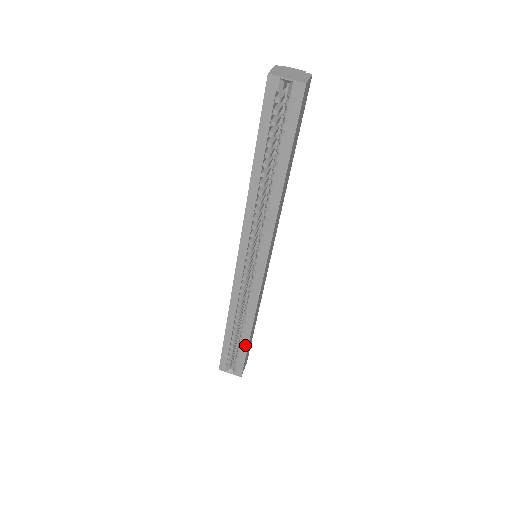
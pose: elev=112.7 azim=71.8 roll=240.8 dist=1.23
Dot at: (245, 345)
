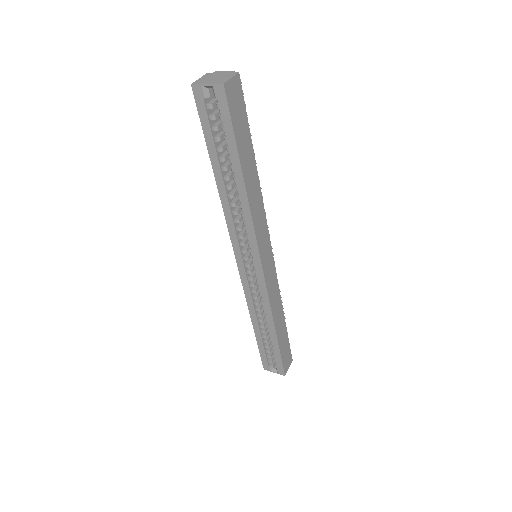
Dot at: (276, 344)
